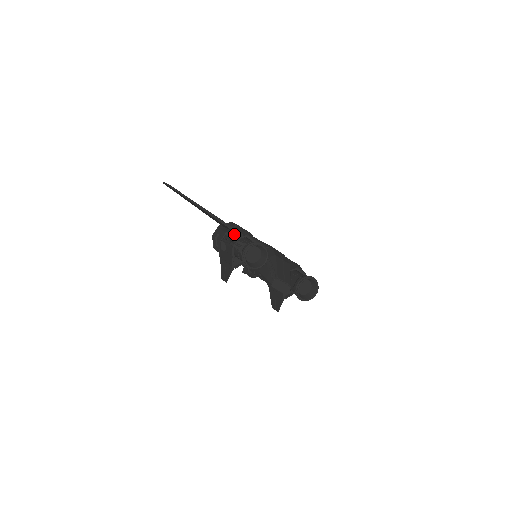
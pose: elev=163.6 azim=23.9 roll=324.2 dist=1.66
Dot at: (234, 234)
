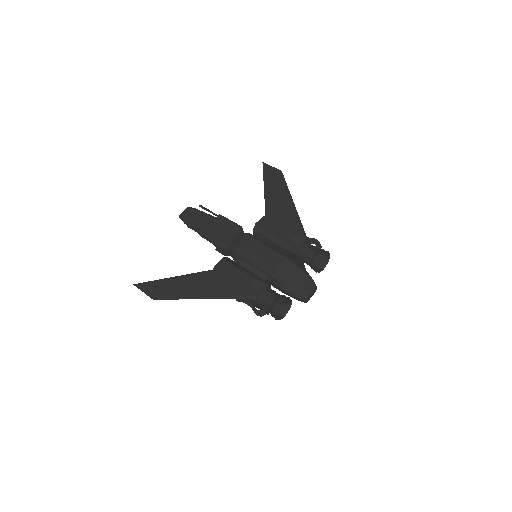
Dot at: (245, 296)
